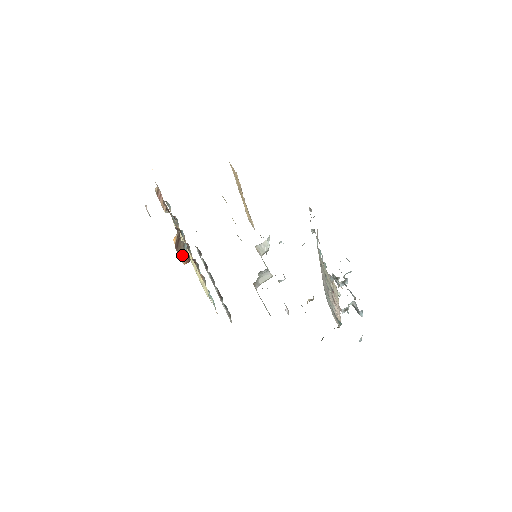
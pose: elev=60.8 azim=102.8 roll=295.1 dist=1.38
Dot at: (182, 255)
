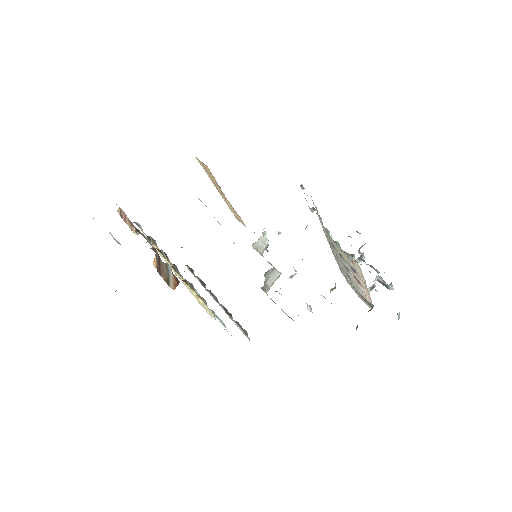
Dot at: (168, 279)
